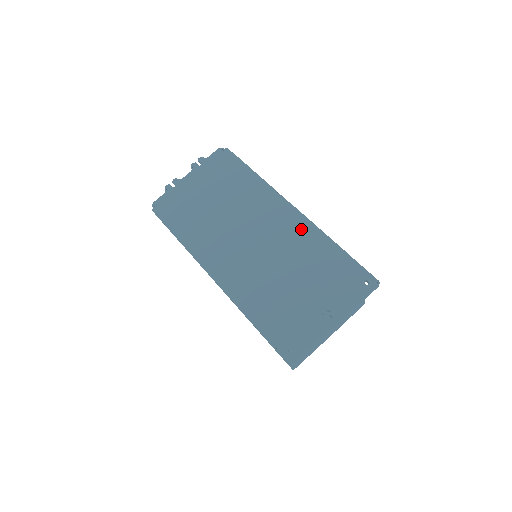
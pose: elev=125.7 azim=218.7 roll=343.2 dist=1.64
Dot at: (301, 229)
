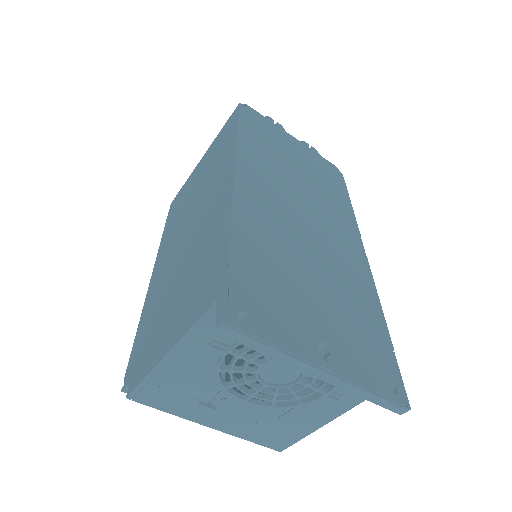
Dot at: (360, 273)
